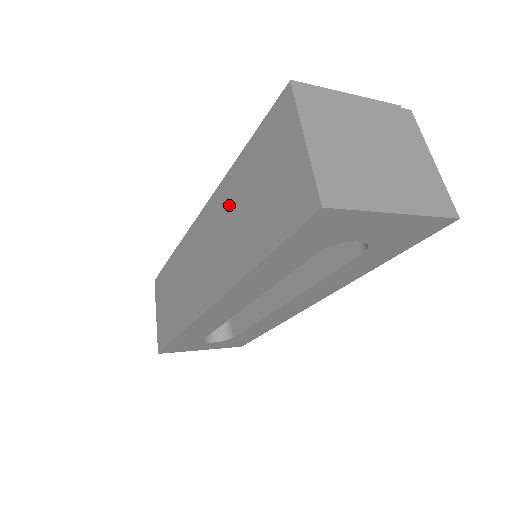
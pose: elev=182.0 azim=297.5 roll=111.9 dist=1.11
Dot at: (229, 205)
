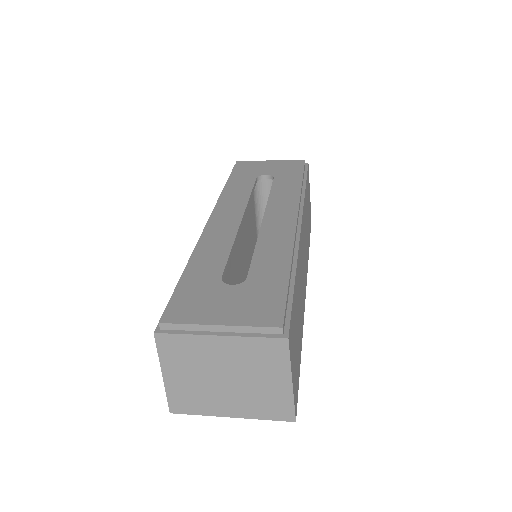
Dot at: occluded
